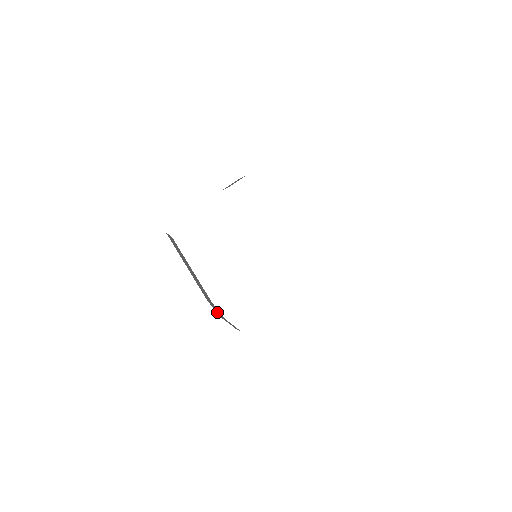
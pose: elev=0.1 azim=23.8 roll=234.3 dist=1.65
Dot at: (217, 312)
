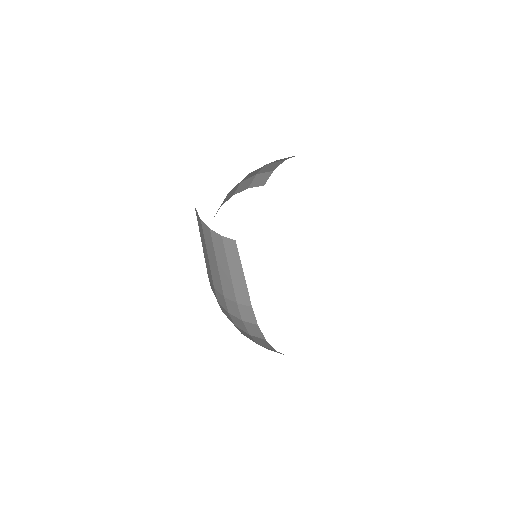
Dot at: (244, 316)
